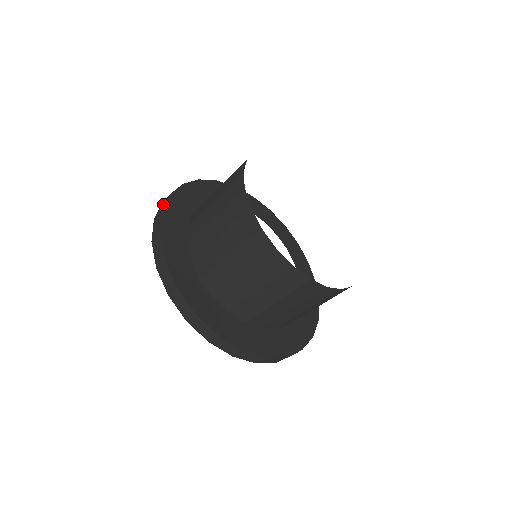
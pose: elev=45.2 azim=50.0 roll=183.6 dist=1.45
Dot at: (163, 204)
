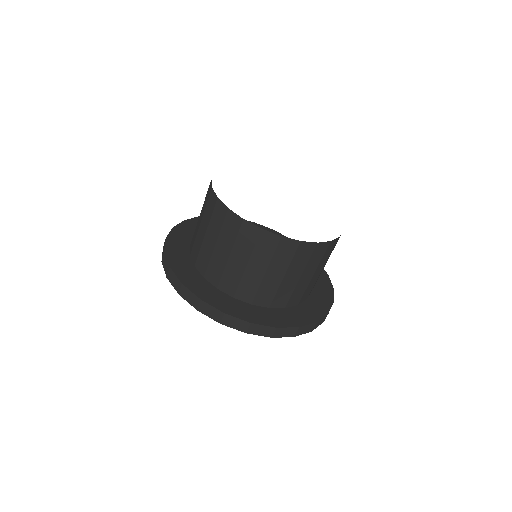
Dot at: occluded
